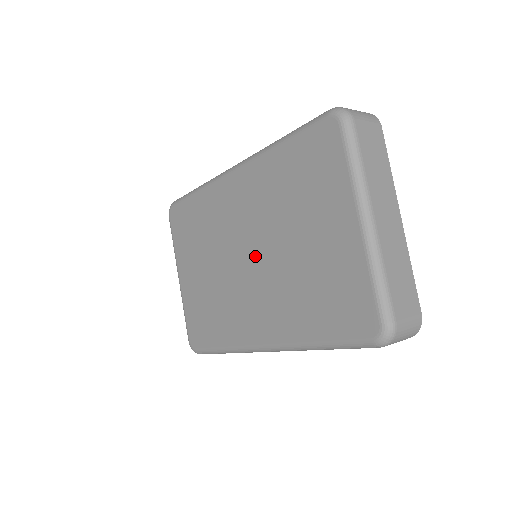
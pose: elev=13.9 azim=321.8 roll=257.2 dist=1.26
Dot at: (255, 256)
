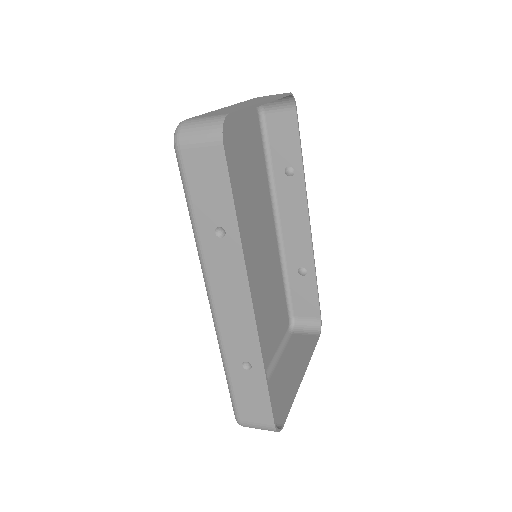
Dot at: occluded
